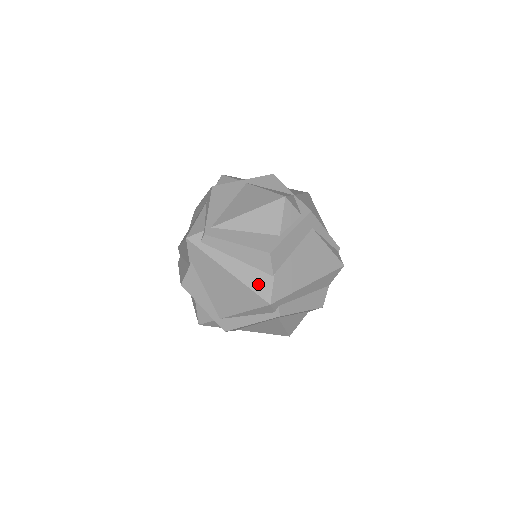
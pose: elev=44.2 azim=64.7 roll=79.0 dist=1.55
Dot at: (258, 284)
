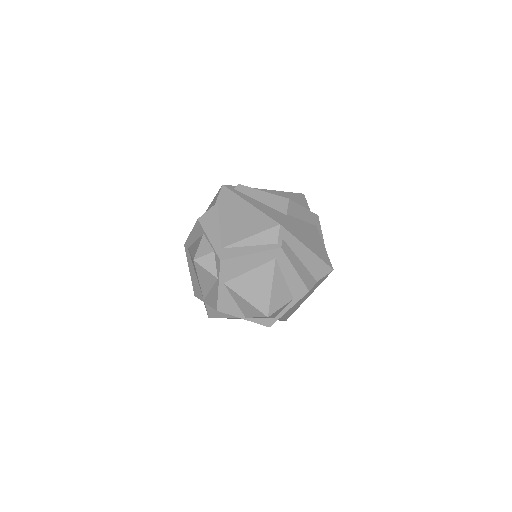
Dot at: (273, 214)
